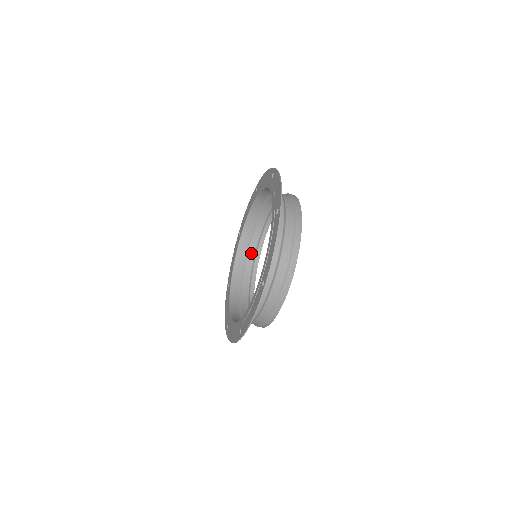
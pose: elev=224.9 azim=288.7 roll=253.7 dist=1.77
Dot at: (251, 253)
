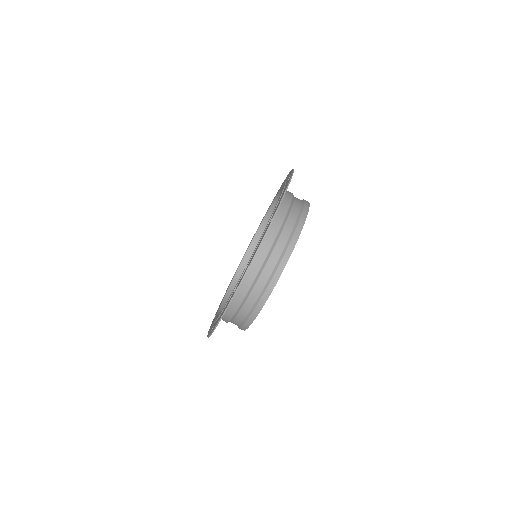
Dot at: occluded
